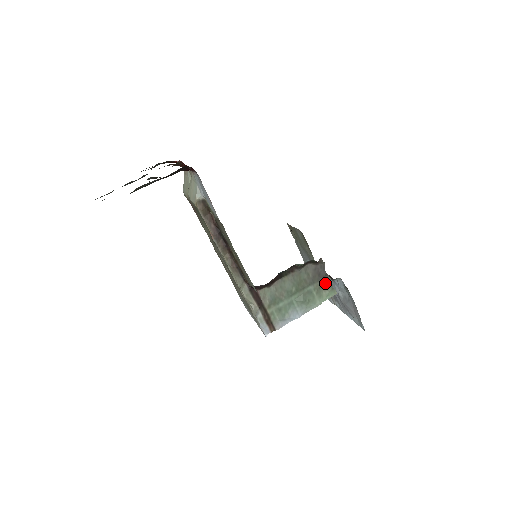
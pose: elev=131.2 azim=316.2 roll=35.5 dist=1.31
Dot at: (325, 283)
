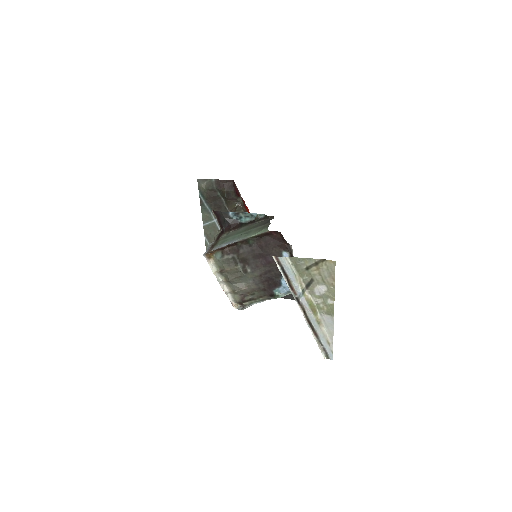
Dot at: (265, 226)
